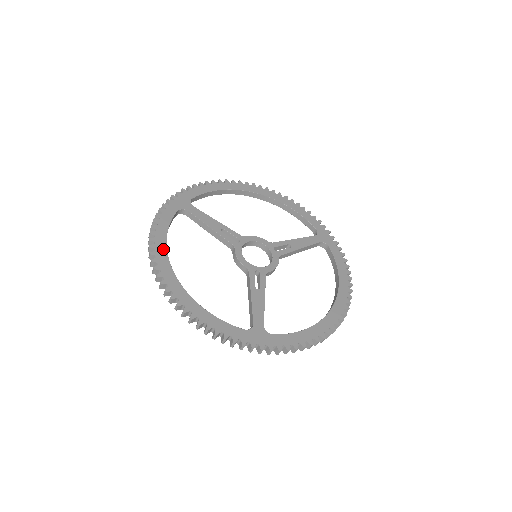
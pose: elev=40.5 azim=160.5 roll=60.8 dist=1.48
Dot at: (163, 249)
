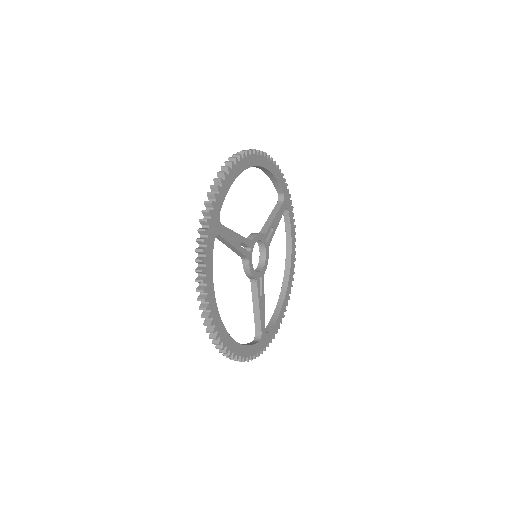
Dot at: (214, 305)
